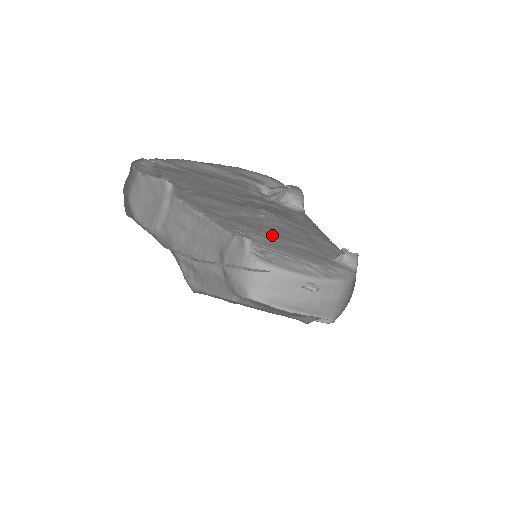
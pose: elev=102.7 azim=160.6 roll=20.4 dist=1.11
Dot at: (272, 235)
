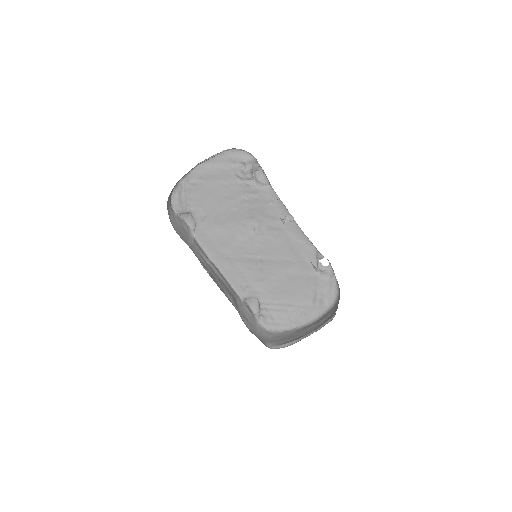
Dot at: (267, 270)
